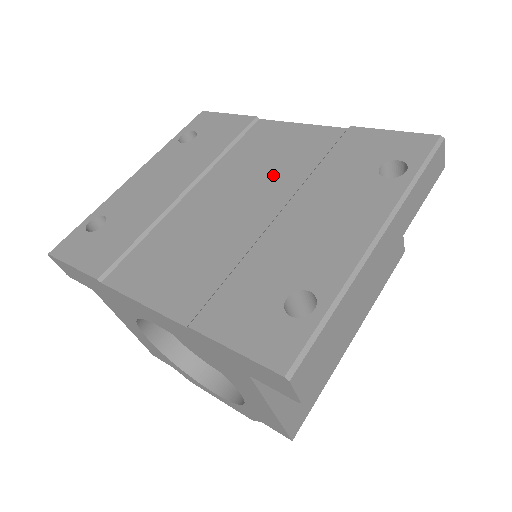
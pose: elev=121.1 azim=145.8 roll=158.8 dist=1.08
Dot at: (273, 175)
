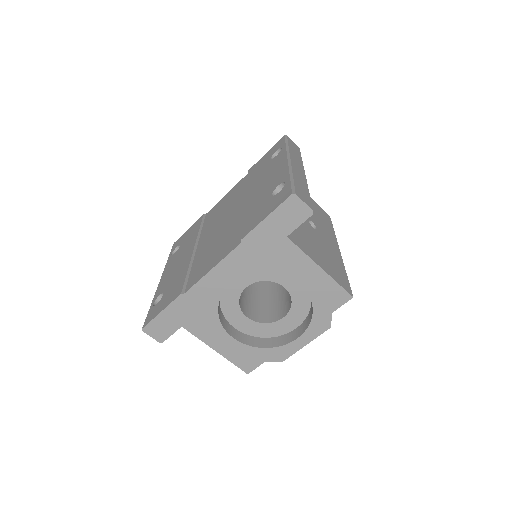
Dot at: (231, 206)
